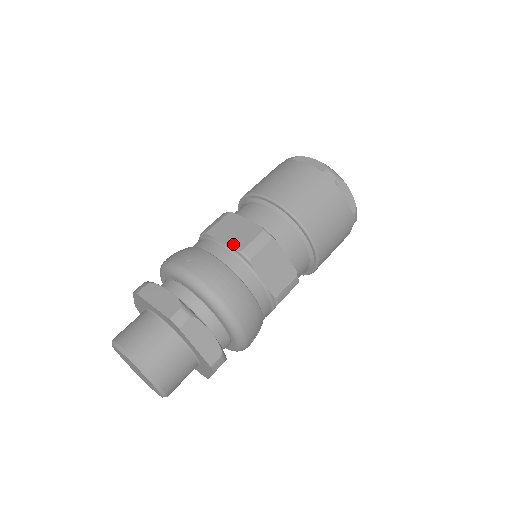
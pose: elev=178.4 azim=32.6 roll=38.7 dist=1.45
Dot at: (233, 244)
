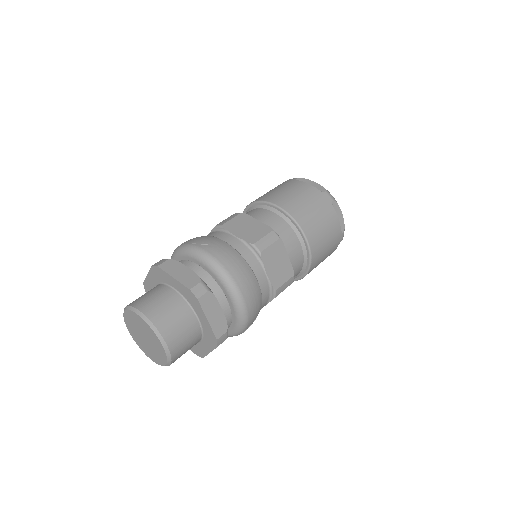
Dot at: (246, 237)
